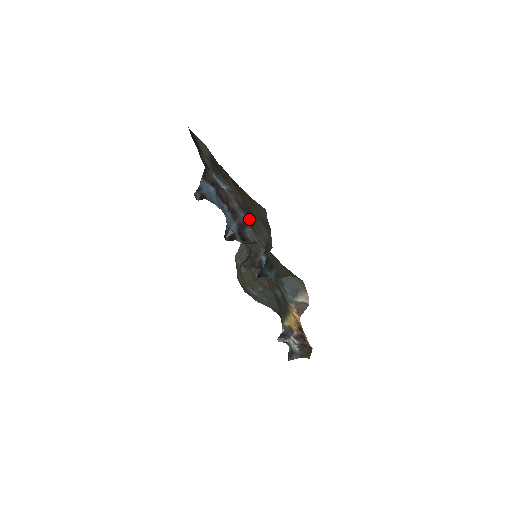
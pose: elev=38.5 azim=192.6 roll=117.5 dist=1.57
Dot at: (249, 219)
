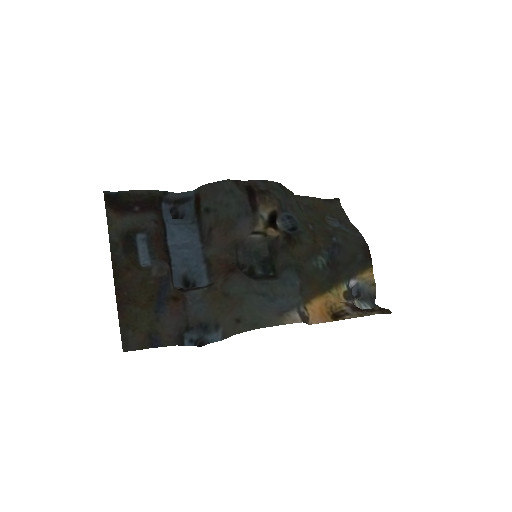
Dot at: (172, 294)
